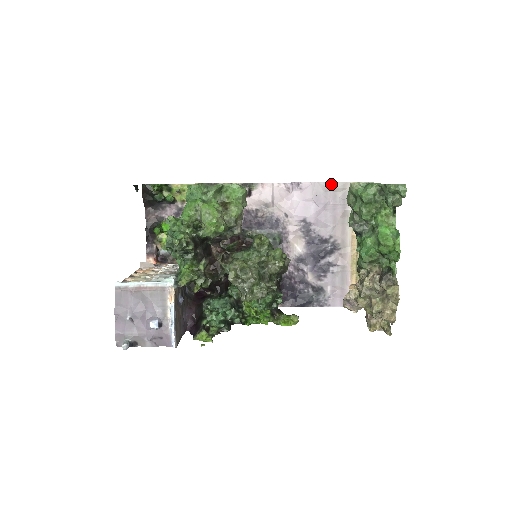
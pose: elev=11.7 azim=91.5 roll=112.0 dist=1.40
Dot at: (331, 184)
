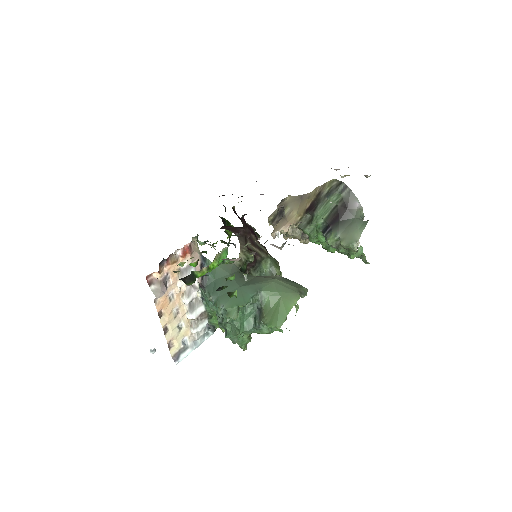
Dot at: occluded
